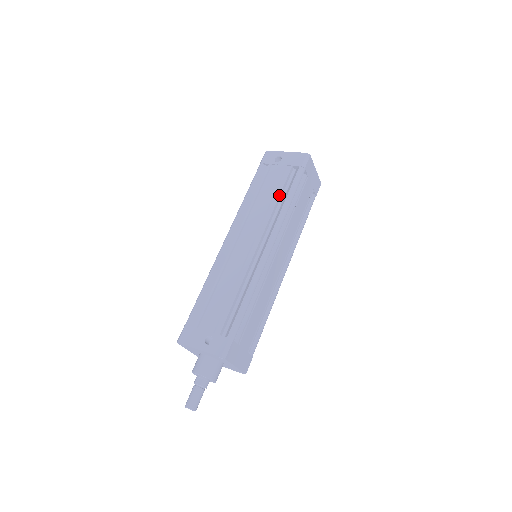
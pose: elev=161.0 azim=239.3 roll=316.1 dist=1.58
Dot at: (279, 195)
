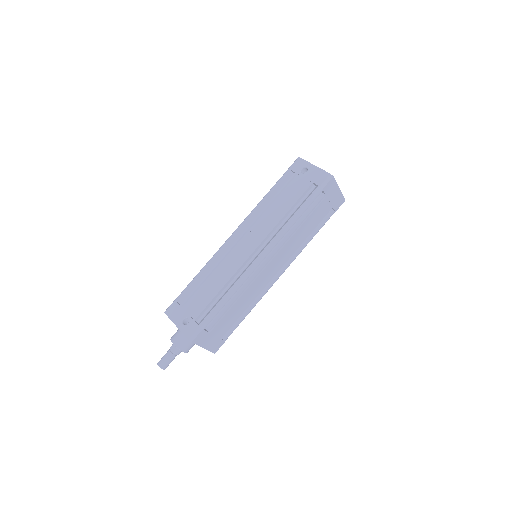
Dot at: (289, 209)
